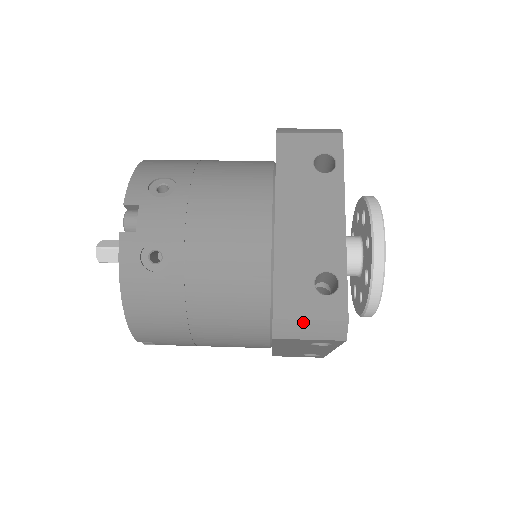
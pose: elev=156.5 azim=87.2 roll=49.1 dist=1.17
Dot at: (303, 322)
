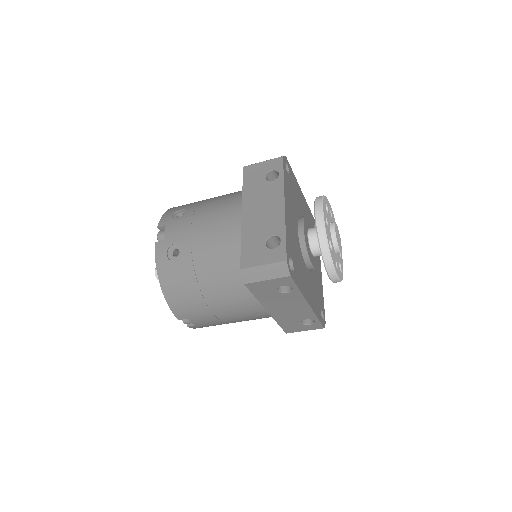
Dot at: (259, 267)
